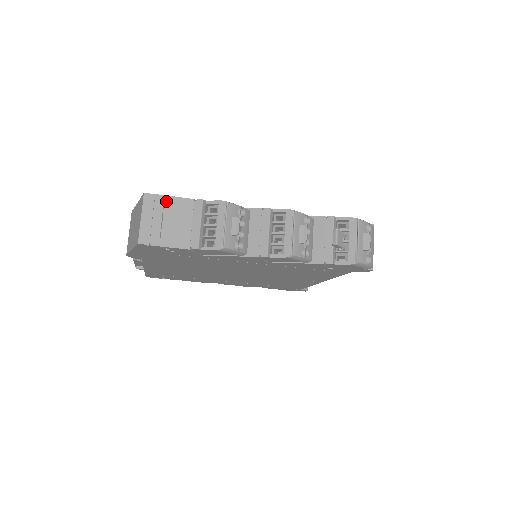
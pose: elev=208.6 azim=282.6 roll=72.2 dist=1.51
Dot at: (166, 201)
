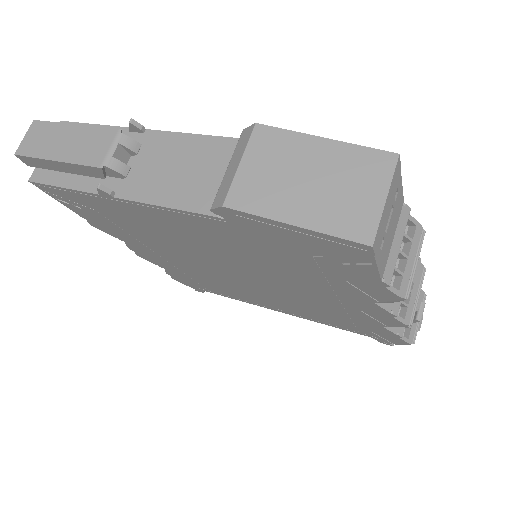
Dot at: (399, 186)
